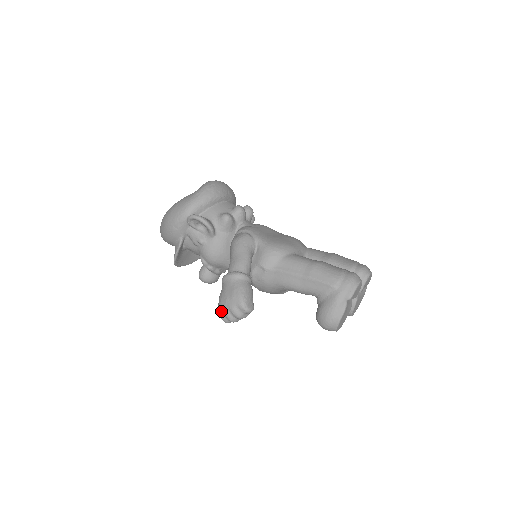
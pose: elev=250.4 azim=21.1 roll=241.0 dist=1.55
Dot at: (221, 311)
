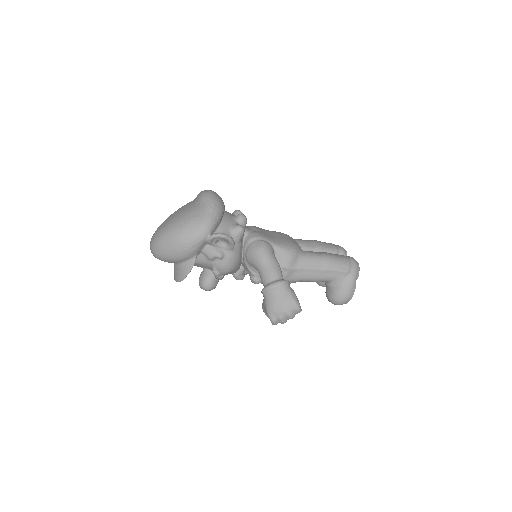
Dot at: (274, 317)
